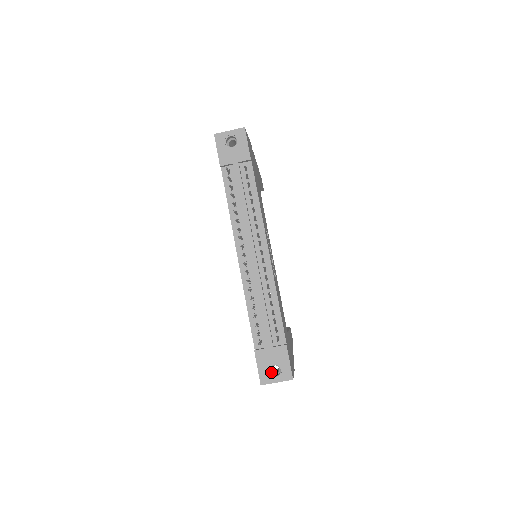
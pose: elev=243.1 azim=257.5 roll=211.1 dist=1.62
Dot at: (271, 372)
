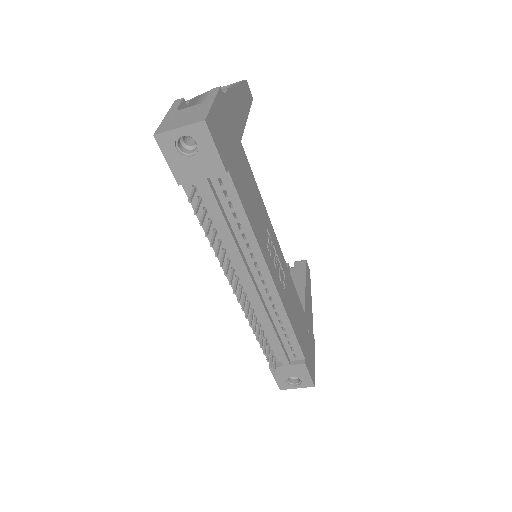
Dot at: occluded
